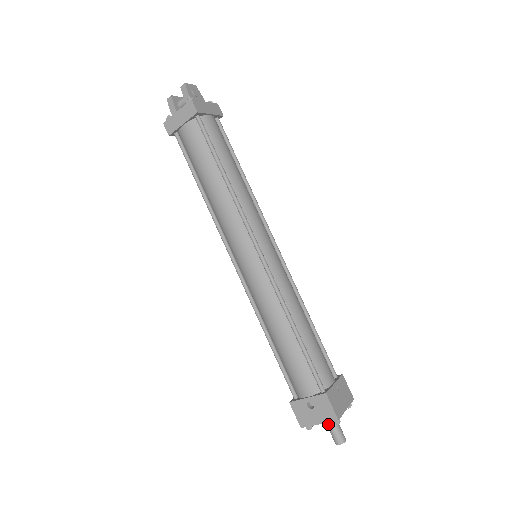
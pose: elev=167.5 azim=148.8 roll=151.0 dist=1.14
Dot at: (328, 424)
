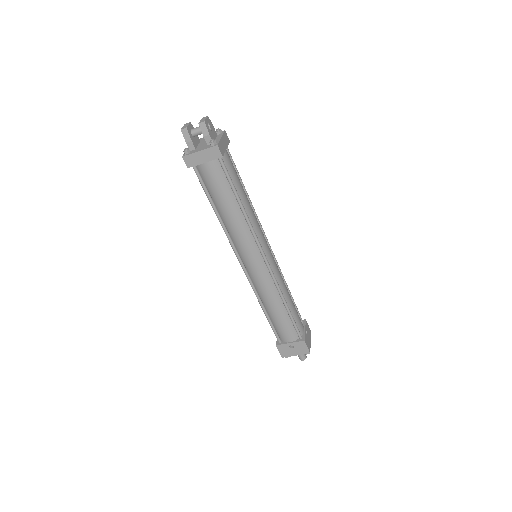
Dot at: occluded
